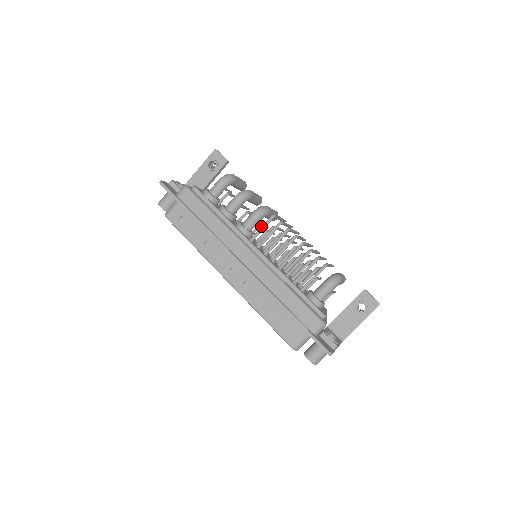
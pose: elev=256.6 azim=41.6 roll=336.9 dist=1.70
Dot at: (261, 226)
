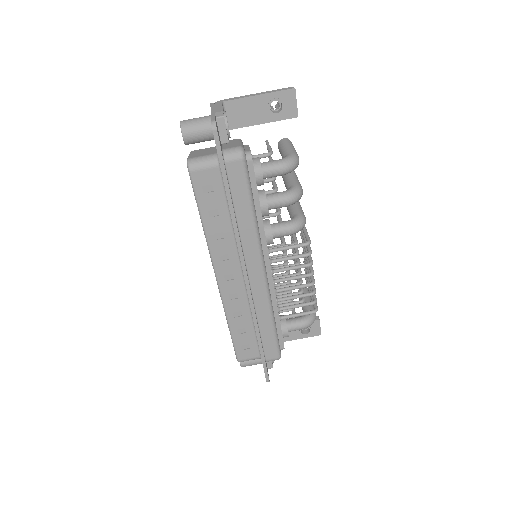
Dot at: occluded
